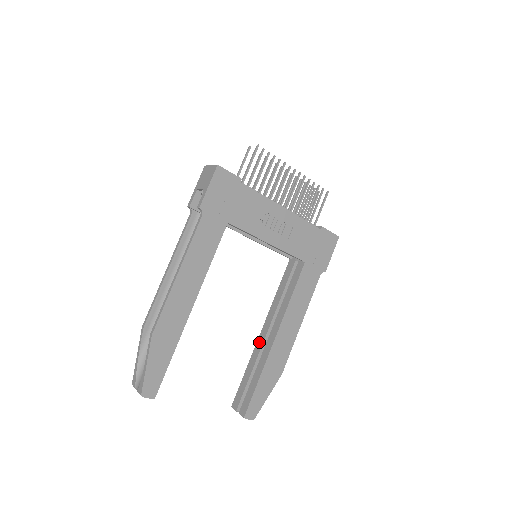
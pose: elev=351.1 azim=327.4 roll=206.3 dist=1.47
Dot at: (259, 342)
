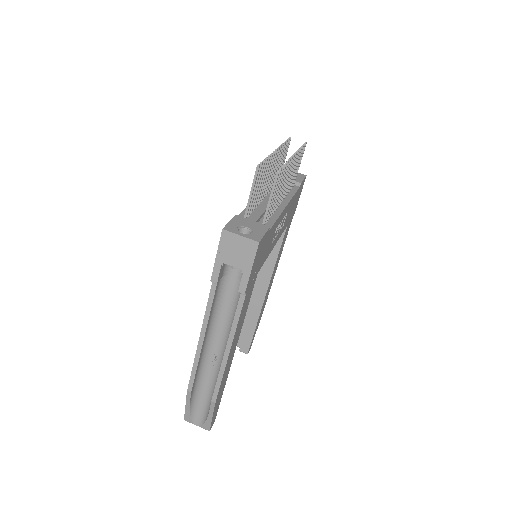
Dot at: occluded
